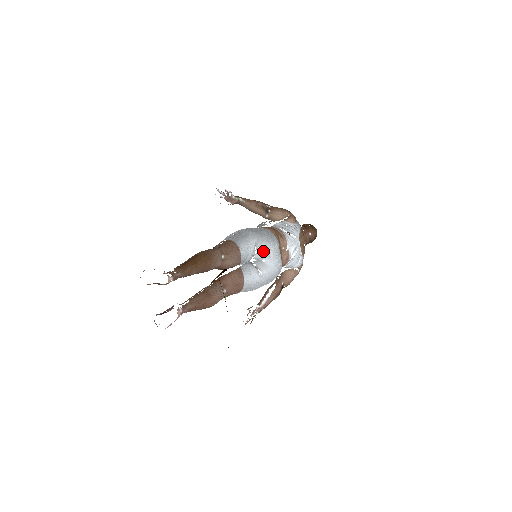
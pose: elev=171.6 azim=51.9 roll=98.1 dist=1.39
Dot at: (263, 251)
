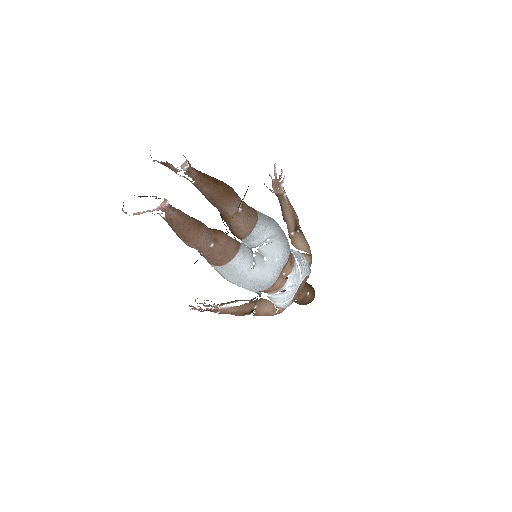
Dot at: (273, 248)
